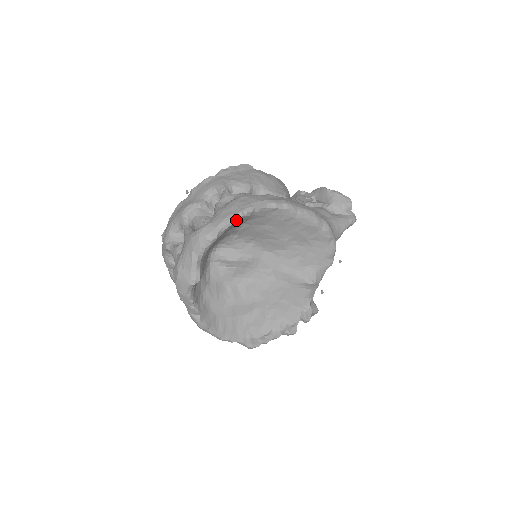
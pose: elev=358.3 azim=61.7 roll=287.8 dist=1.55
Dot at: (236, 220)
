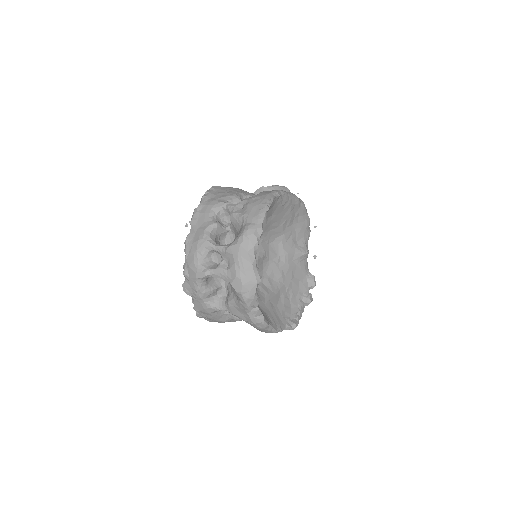
Dot at: (266, 213)
